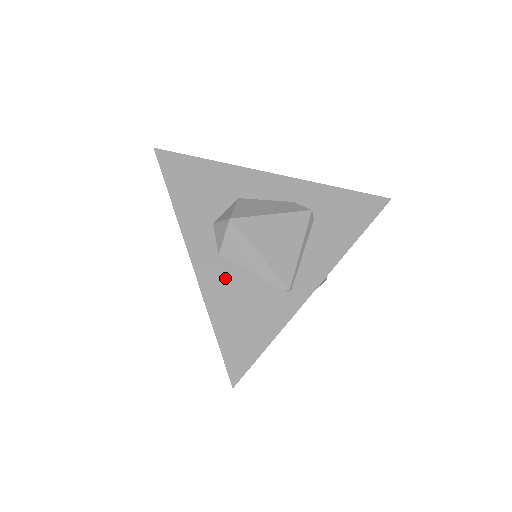
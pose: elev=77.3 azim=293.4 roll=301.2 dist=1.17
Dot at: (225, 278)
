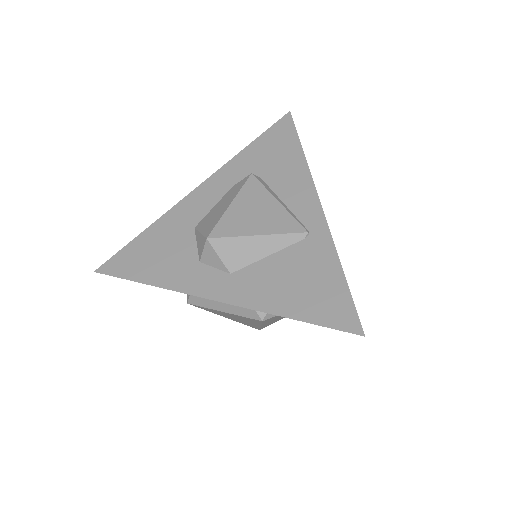
Dot at: (256, 281)
